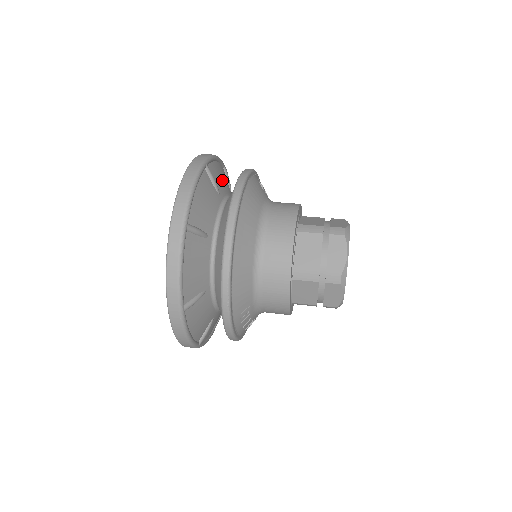
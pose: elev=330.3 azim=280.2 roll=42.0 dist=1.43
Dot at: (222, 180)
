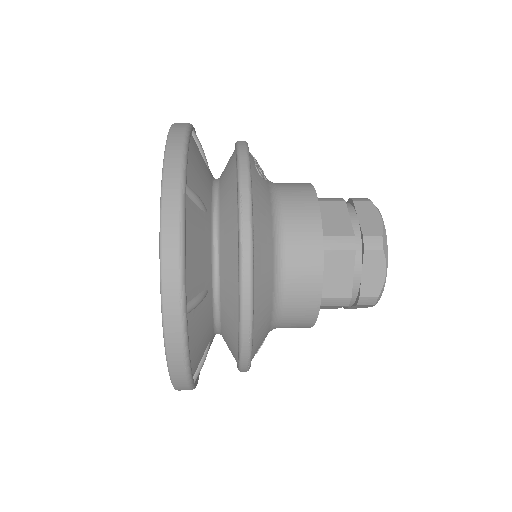
Dot at: (201, 174)
